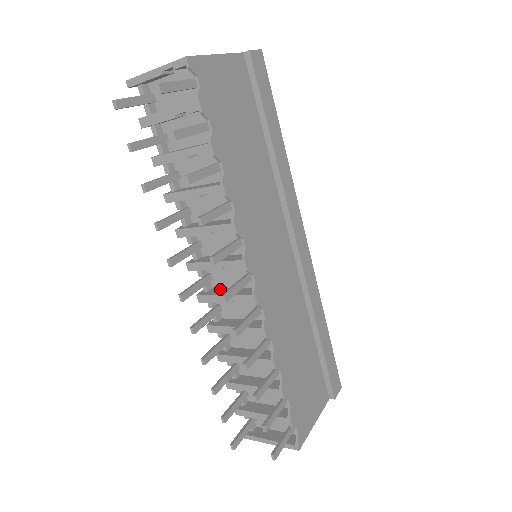
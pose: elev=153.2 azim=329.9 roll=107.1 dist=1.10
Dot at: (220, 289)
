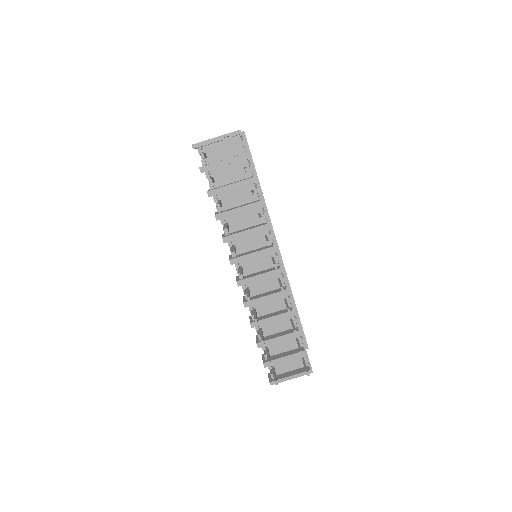
Dot at: (250, 275)
